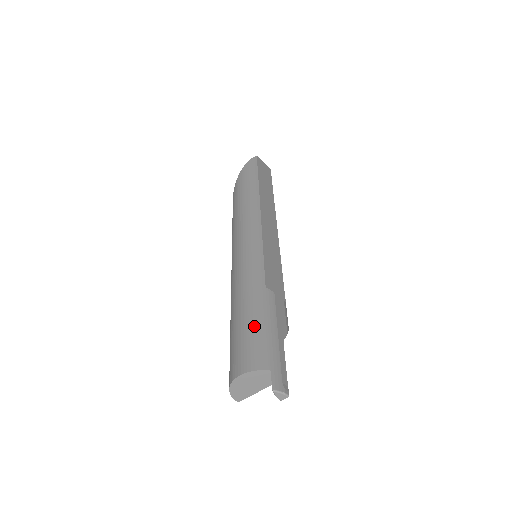
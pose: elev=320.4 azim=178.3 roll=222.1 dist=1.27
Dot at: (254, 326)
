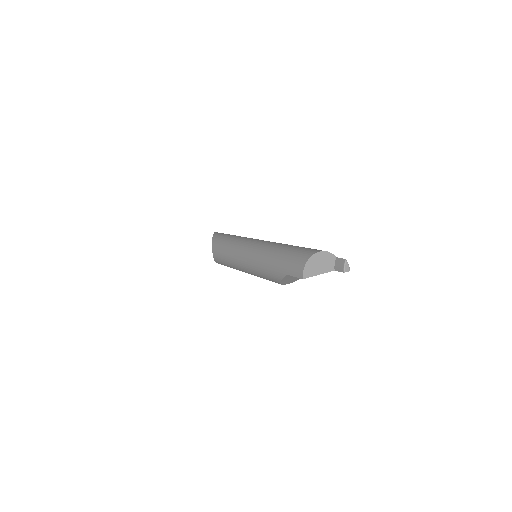
Dot at: occluded
